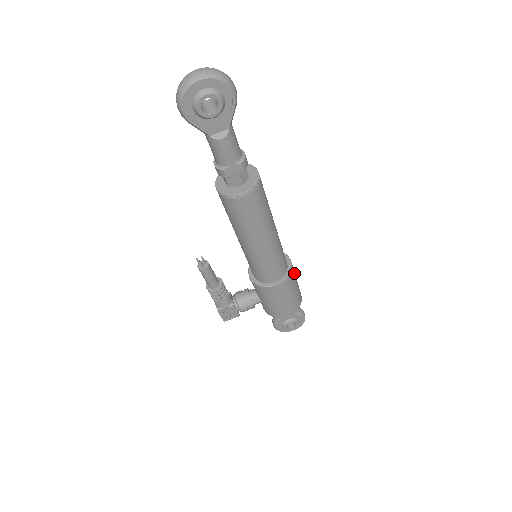
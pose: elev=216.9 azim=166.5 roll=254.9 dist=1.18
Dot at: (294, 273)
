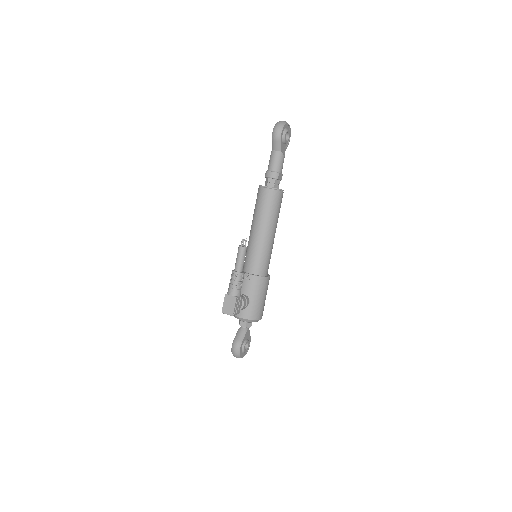
Dot at: occluded
